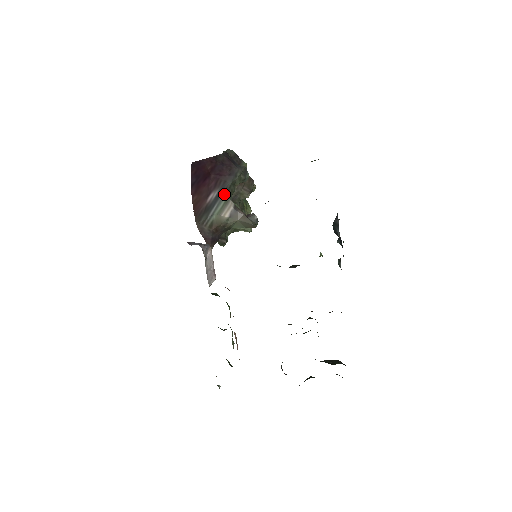
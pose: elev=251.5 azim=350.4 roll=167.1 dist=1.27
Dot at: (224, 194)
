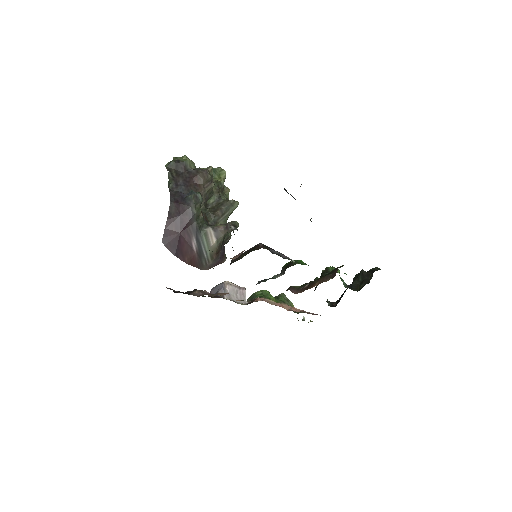
Dot at: (199, 233)
